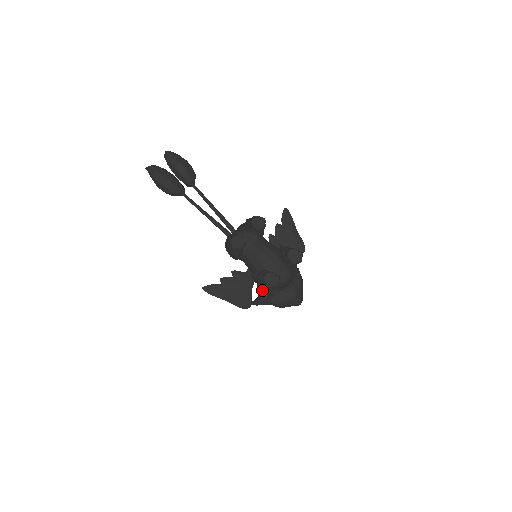
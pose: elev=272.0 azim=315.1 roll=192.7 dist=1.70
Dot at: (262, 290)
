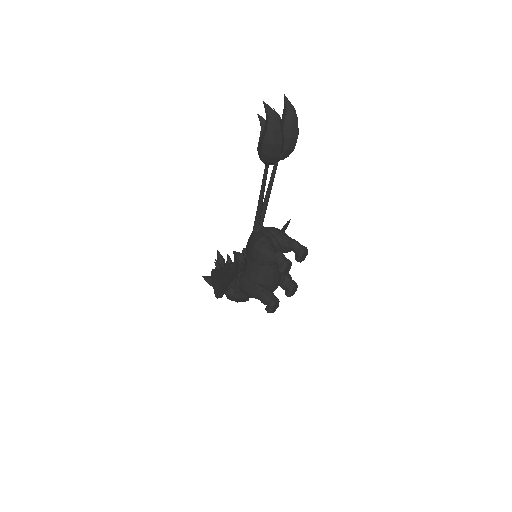
Dot at: (237, 287)
